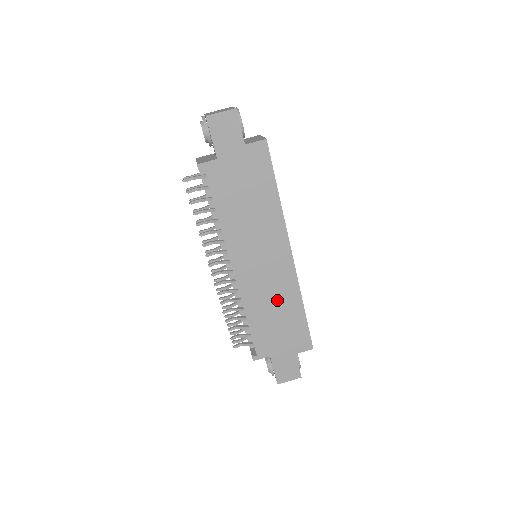
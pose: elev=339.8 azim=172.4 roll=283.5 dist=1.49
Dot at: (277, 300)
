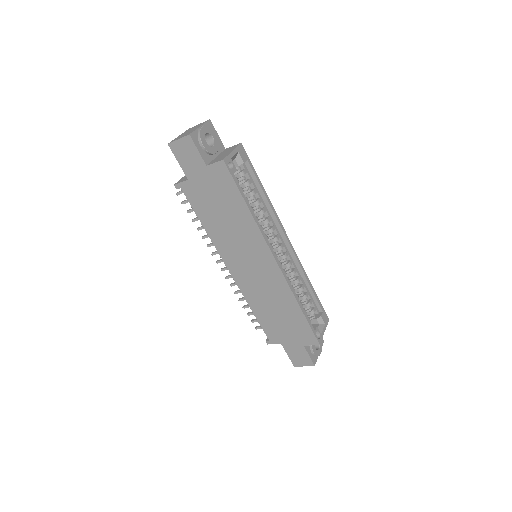
Dot at: (274, 299)
